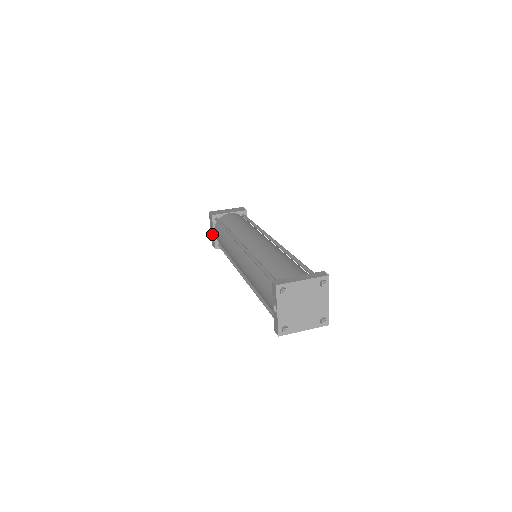
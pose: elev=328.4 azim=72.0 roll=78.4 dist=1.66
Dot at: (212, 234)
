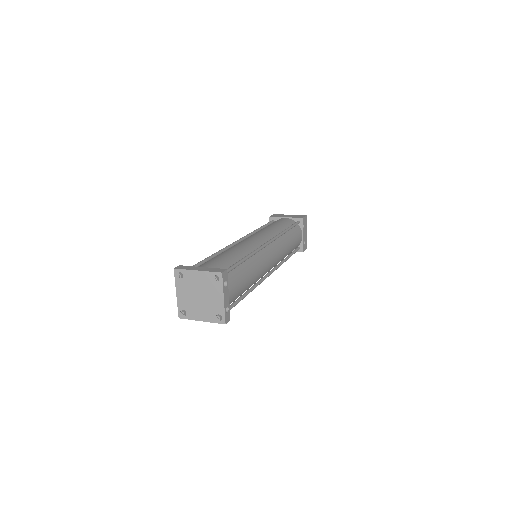
Dot at: occluded
